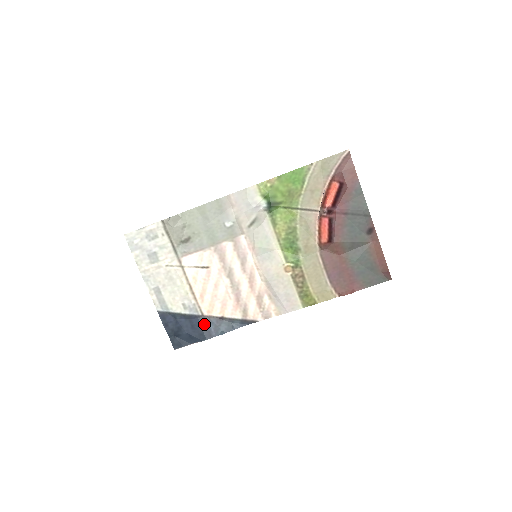
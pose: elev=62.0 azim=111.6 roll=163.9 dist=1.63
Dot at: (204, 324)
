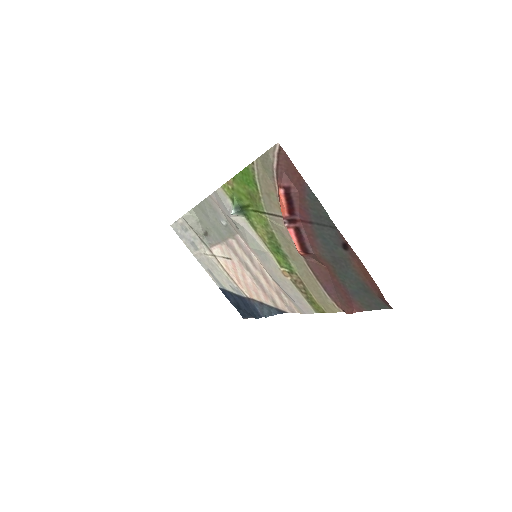
Dot at: (251, 305)
